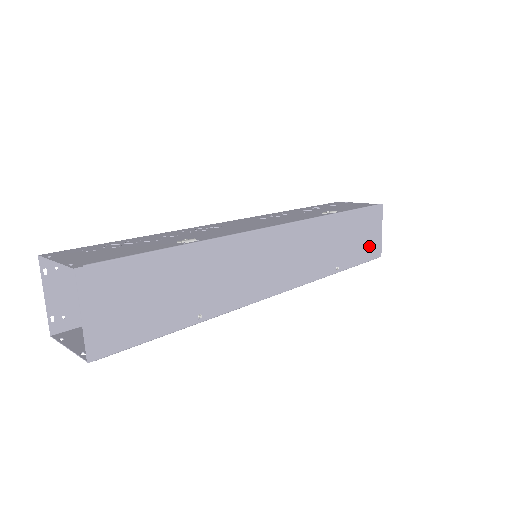
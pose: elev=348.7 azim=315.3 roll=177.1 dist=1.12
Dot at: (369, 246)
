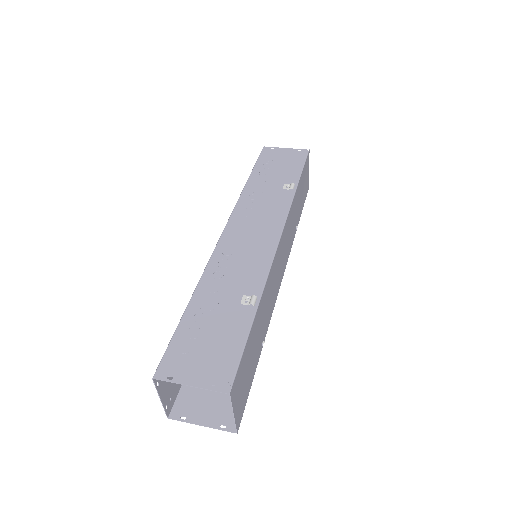
Dot at: (305, 190)
